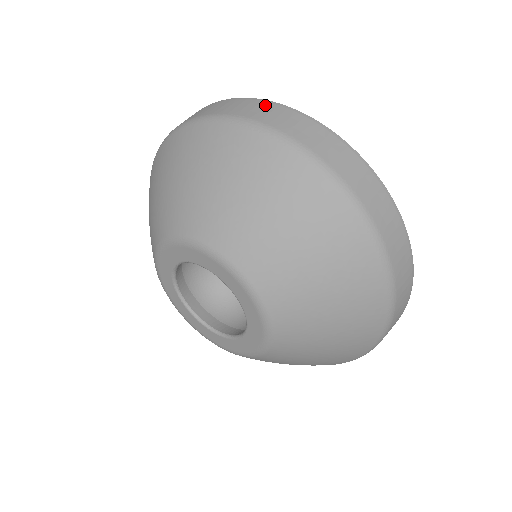
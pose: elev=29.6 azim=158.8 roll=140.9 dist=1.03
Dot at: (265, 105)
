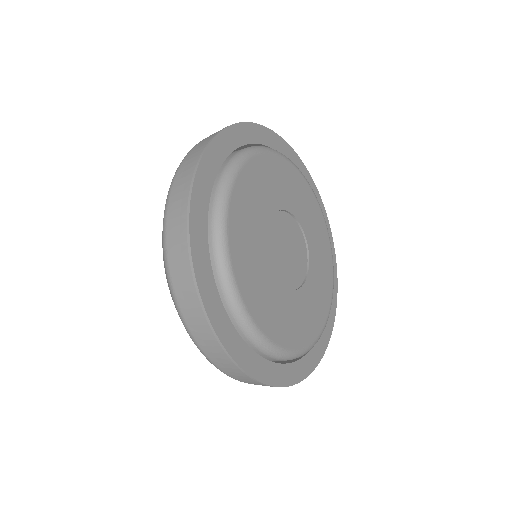
Dot at: (183, 241)
